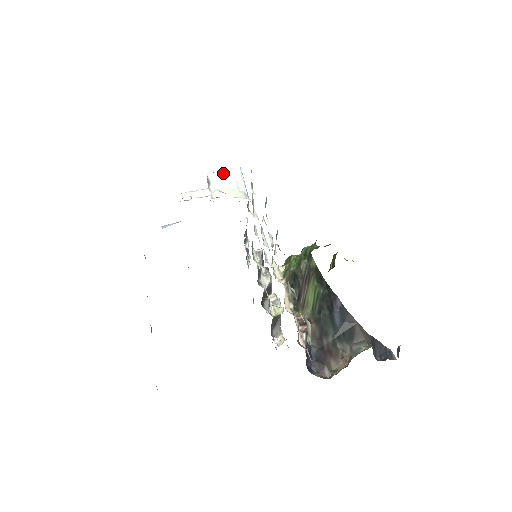
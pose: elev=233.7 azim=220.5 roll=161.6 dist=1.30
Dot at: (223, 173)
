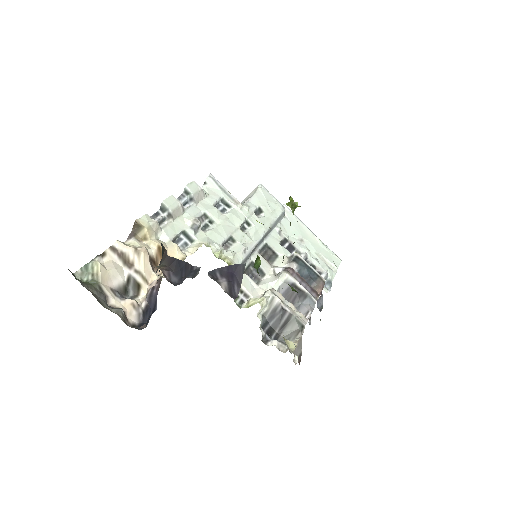
Dot at: occluded
